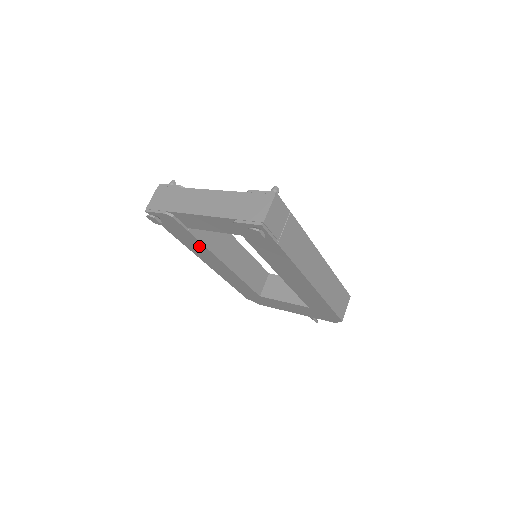
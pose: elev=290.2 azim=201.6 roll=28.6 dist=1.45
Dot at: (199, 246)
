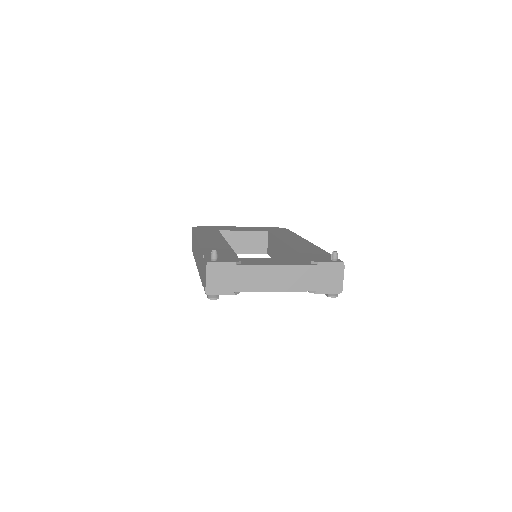
Dot at: occluded
